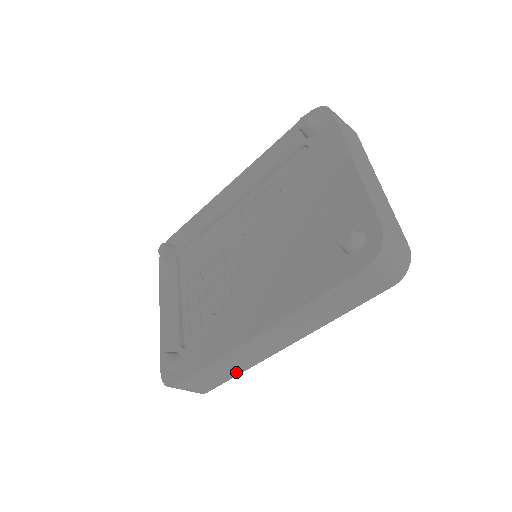
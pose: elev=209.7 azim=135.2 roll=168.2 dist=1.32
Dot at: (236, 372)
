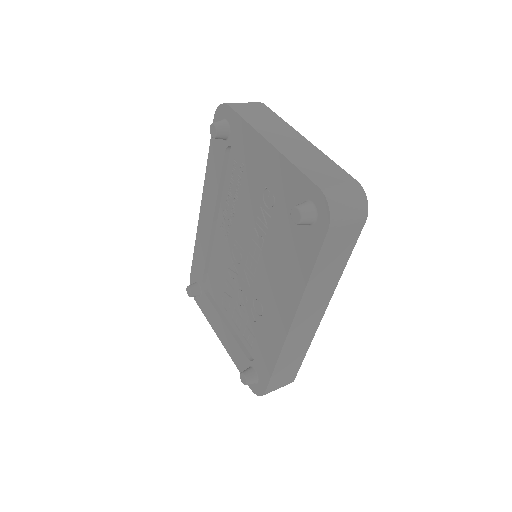
Dot at: (302, 355)
